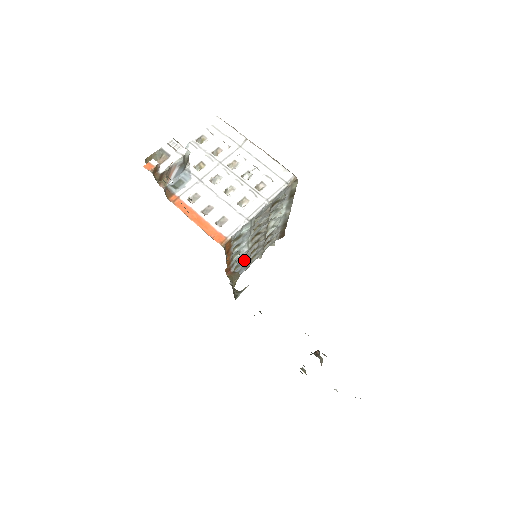
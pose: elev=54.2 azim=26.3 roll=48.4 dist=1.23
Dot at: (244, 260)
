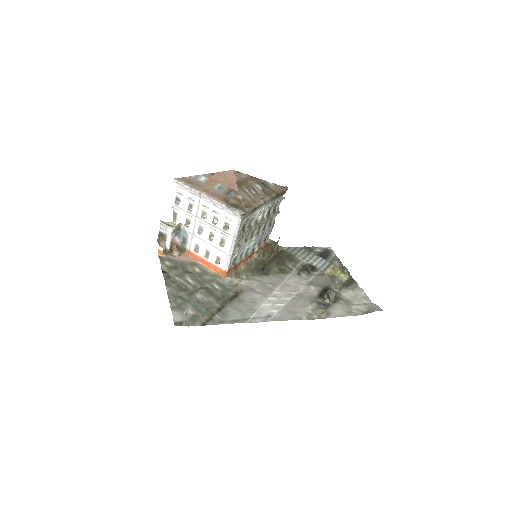
Dot at: (262, 235)
